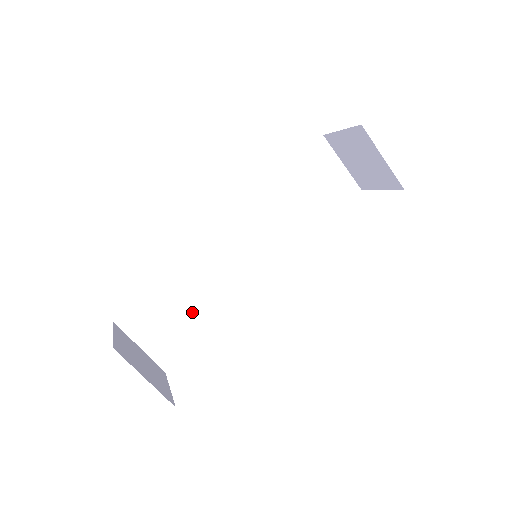
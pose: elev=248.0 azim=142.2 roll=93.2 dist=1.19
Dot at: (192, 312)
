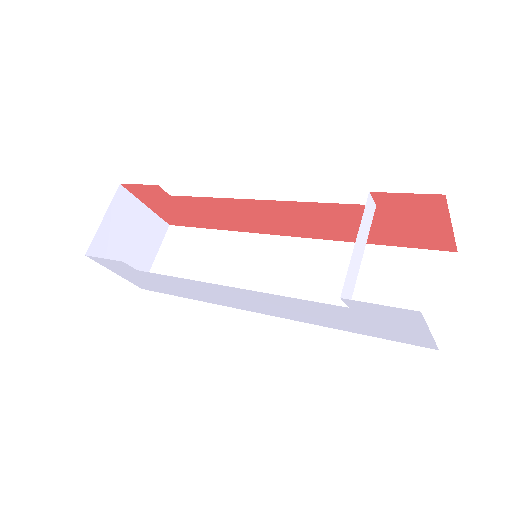
Dot at: (198, 271)
